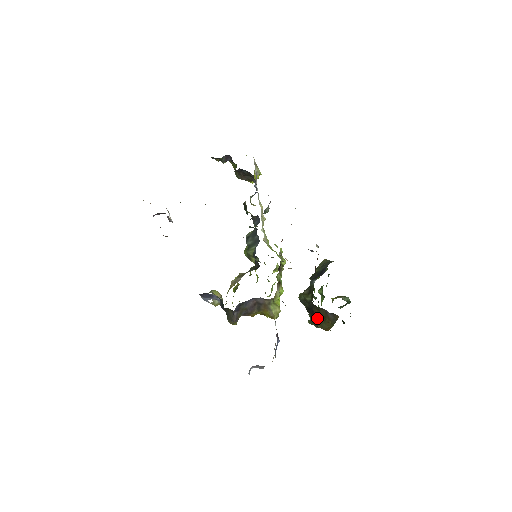
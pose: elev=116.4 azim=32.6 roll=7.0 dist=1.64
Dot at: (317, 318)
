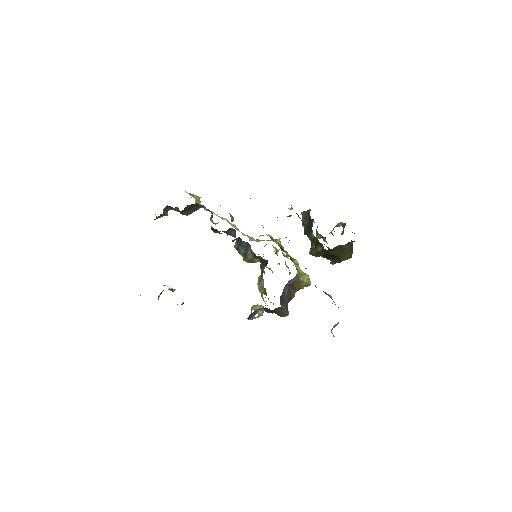
Dot at: (337, 256)
